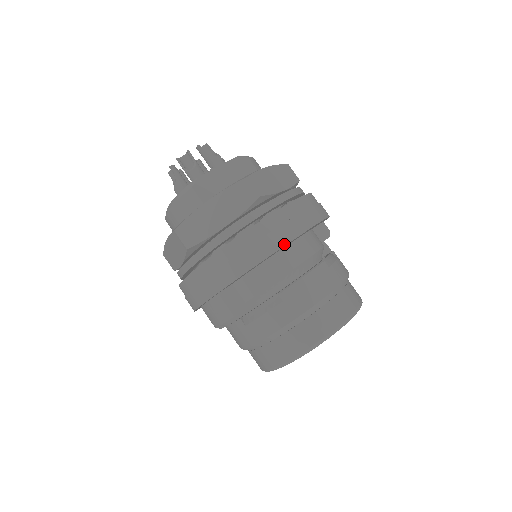
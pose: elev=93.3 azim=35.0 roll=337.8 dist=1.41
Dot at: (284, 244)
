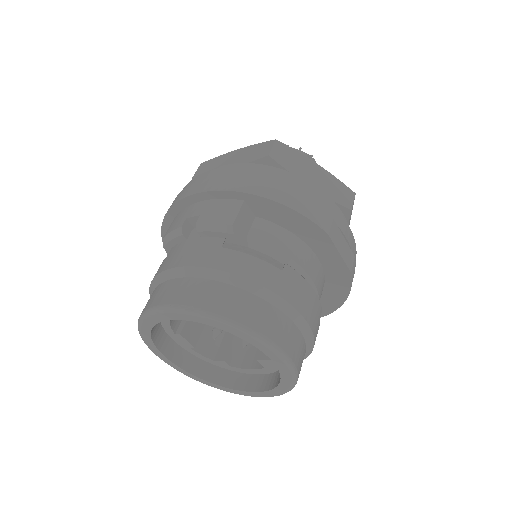
Dot at: (336, 245)
